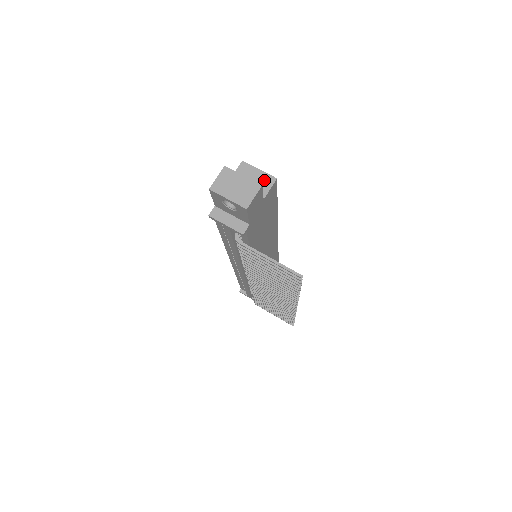
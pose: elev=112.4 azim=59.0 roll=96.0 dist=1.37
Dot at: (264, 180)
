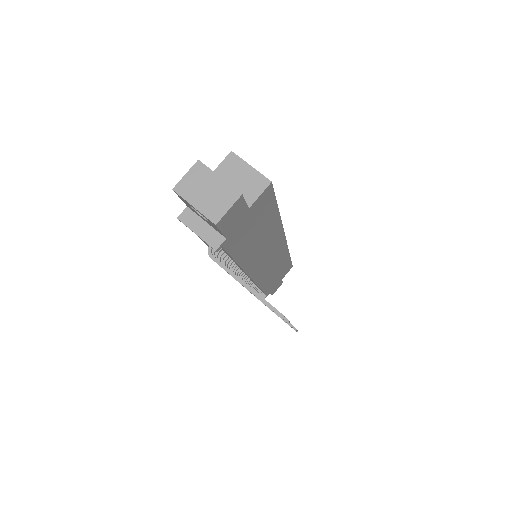
Dot at: (254, 182)
